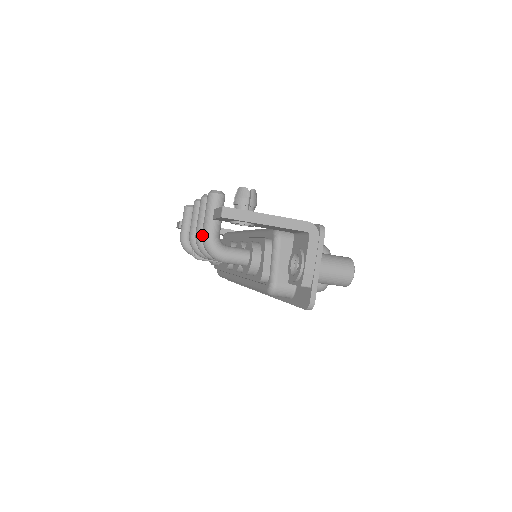
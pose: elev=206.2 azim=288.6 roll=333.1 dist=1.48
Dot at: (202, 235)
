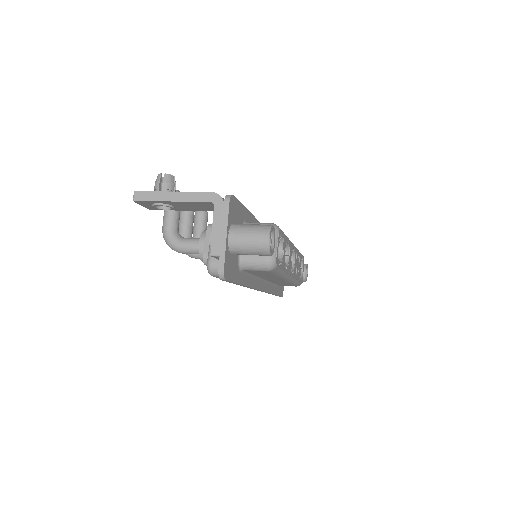
Dot at: (162, 230)
